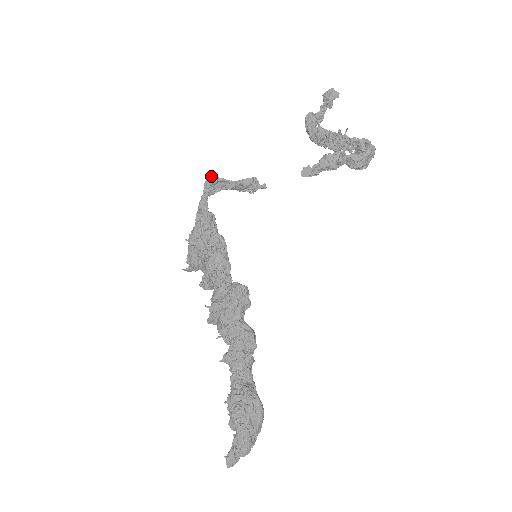
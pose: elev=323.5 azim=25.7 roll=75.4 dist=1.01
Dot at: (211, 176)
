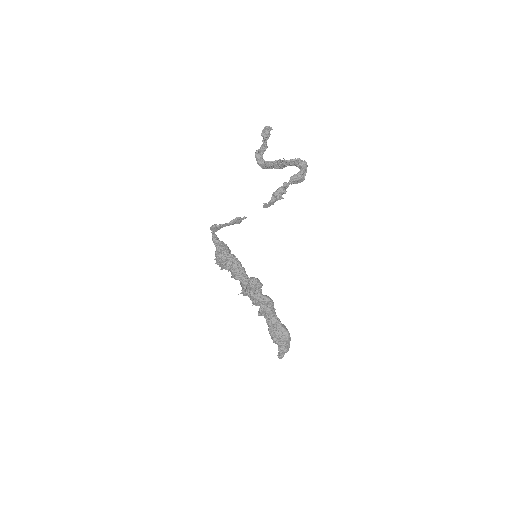
Dot at: (212, 226)
